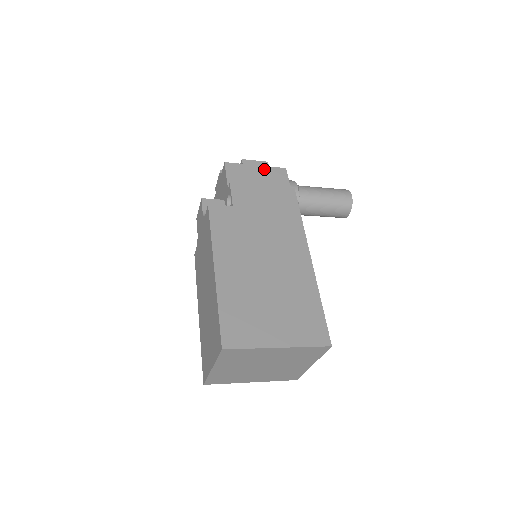
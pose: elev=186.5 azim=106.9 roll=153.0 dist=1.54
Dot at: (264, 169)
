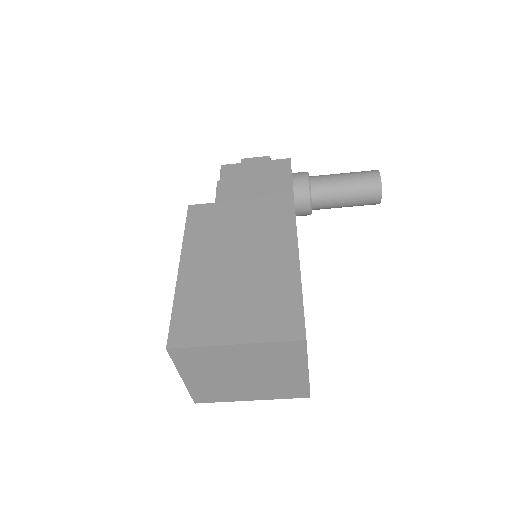
Dot at: (264, 163)
